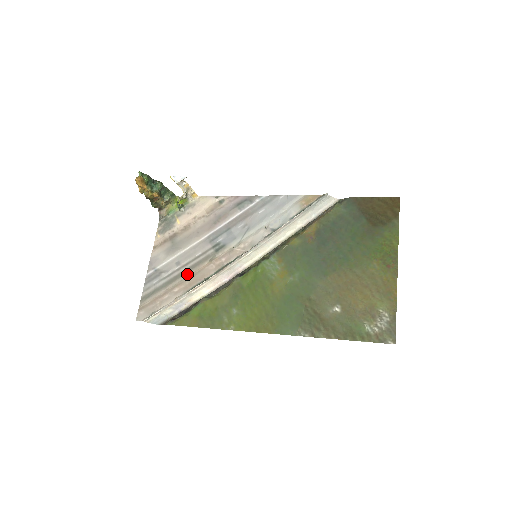
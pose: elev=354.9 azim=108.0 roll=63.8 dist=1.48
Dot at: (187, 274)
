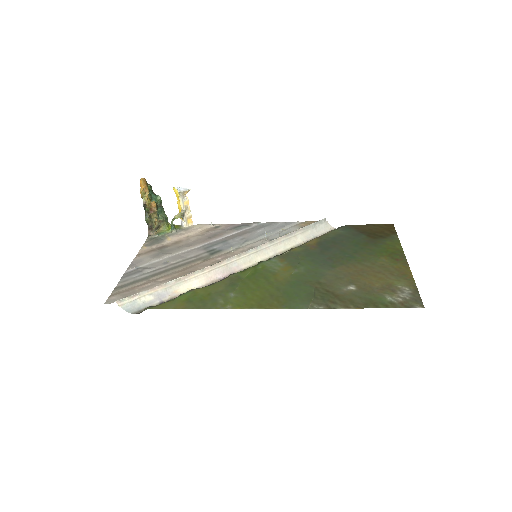
Dot at: (176, 269)
